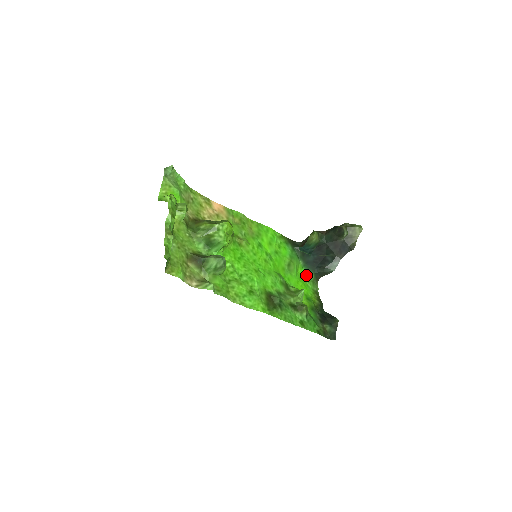
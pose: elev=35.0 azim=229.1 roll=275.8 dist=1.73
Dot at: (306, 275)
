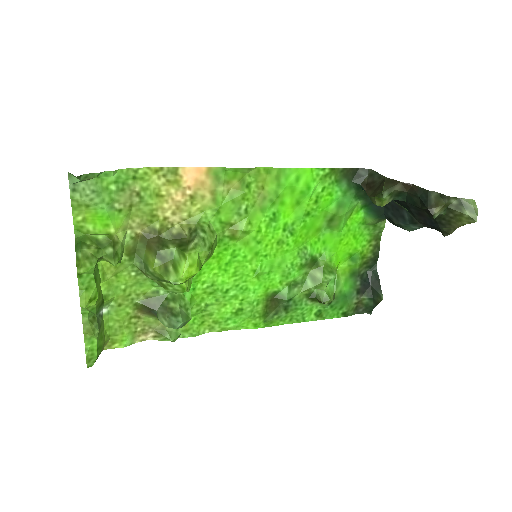
Dot at: (365, 218)
